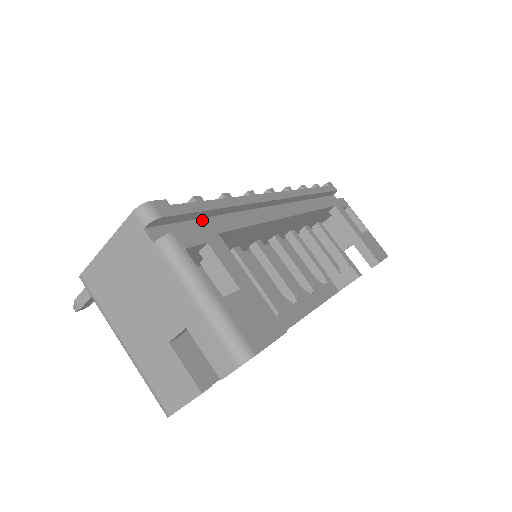
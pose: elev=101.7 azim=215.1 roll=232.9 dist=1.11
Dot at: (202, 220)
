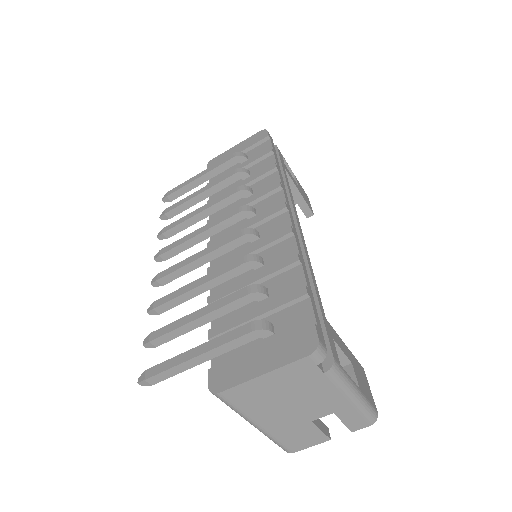
Dot at: occluded
